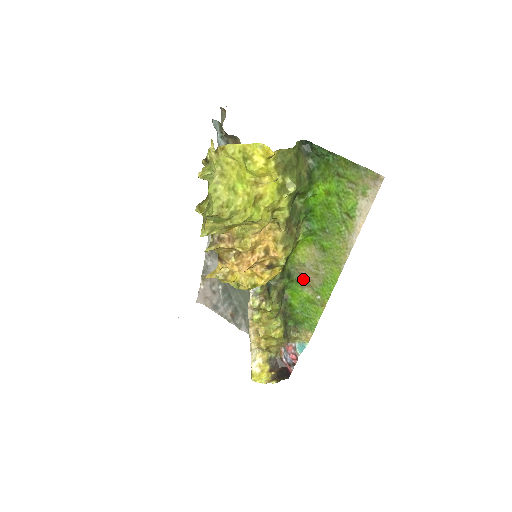
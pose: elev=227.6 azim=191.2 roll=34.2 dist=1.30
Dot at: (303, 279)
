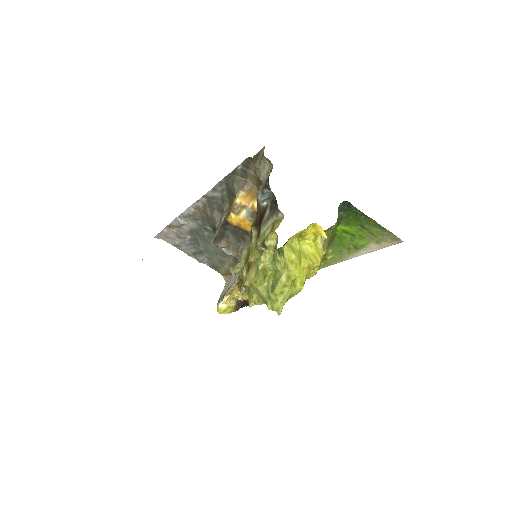
Dot at: occluded
